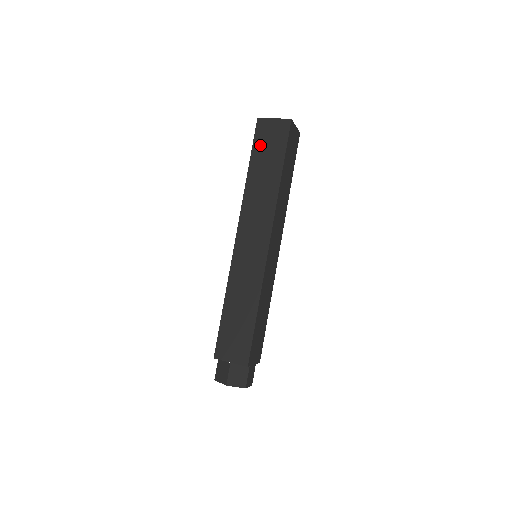
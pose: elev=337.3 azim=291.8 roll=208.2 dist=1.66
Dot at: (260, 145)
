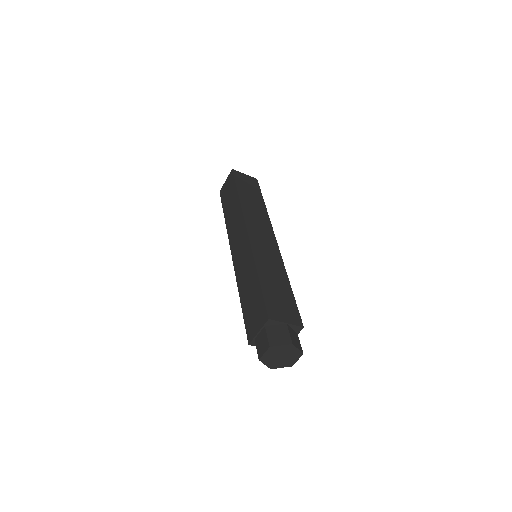
Dot at: (241, 183)
